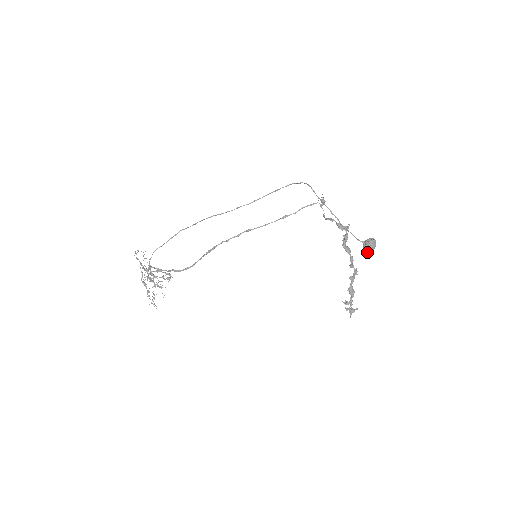
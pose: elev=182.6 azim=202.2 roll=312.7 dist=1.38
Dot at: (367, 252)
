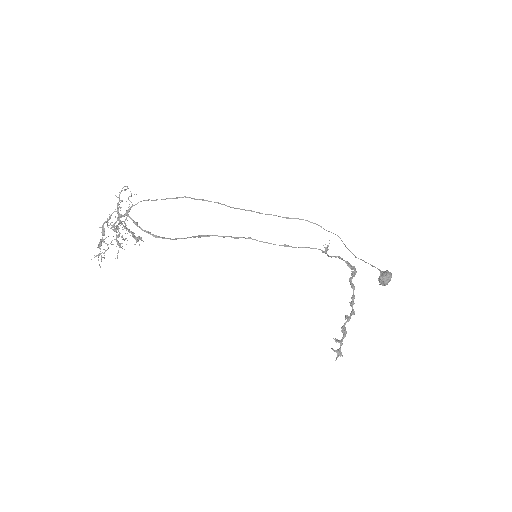
Dot at: (385, 279)
